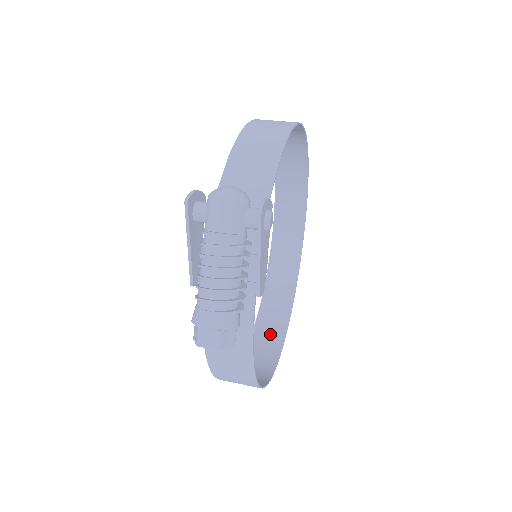
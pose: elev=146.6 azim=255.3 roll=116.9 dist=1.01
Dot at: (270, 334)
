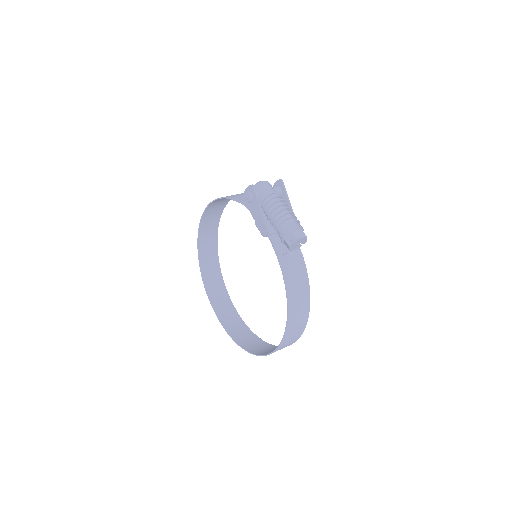
Dot at: (265, 349)
